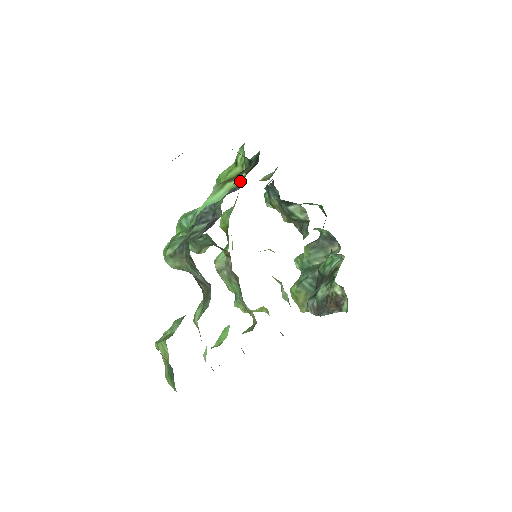
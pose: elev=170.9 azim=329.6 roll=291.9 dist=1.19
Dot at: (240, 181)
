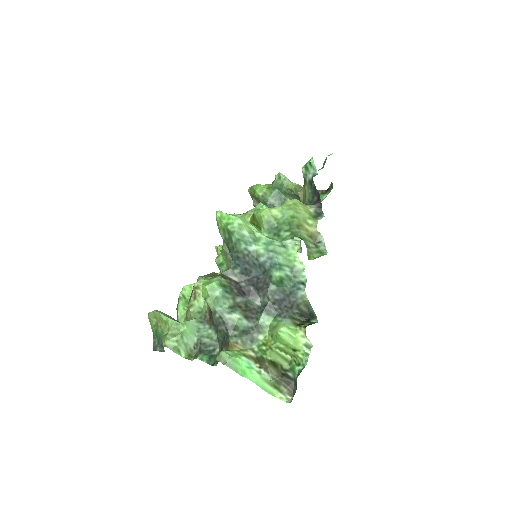
Dot at: (284, 362)
